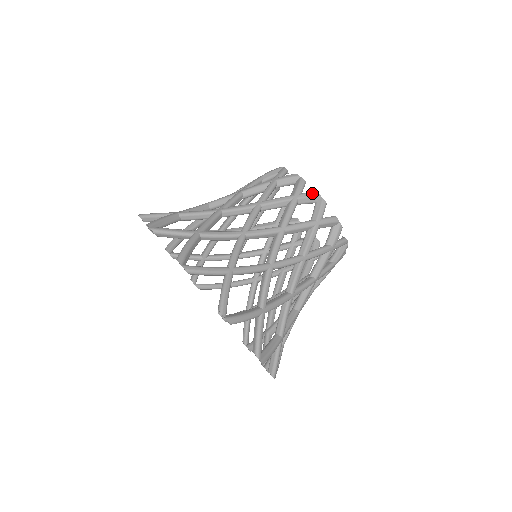
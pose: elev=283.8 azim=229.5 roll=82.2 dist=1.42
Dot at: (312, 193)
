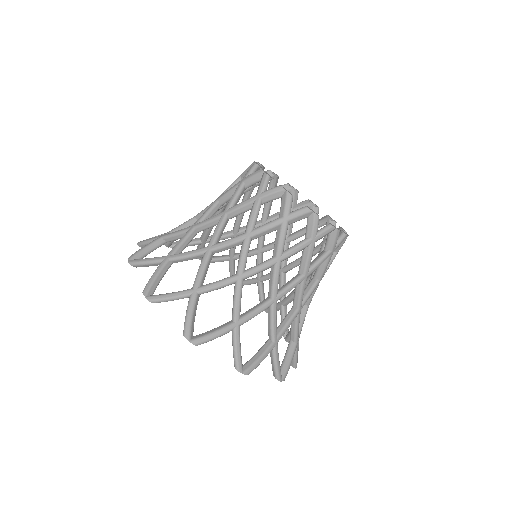
Dot at: (328, 230)
